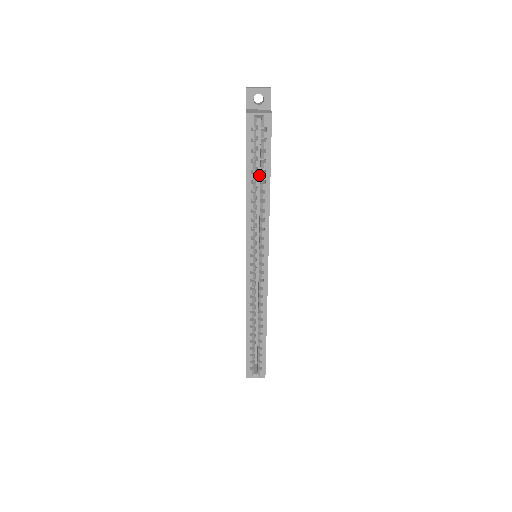
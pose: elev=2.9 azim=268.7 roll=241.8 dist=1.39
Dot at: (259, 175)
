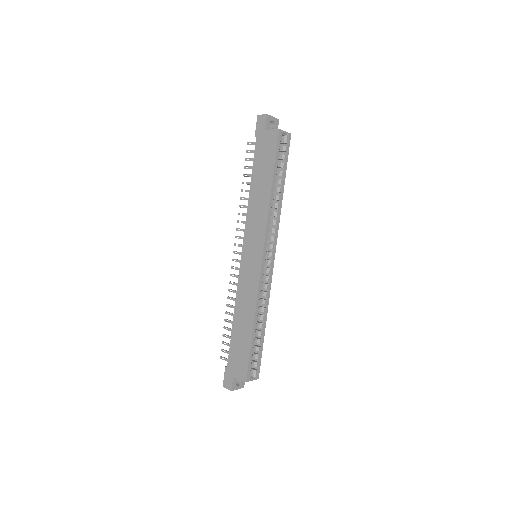
Dot at: occluded
